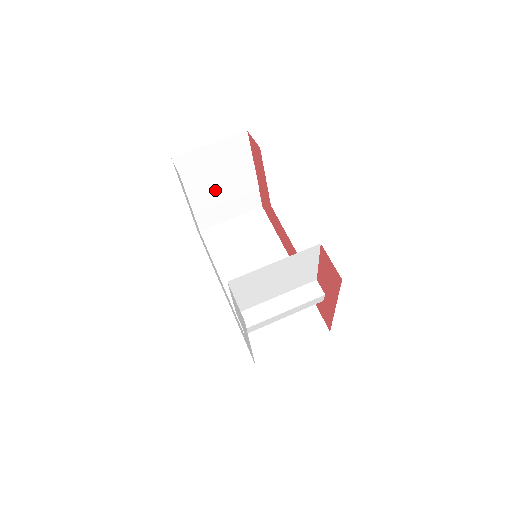
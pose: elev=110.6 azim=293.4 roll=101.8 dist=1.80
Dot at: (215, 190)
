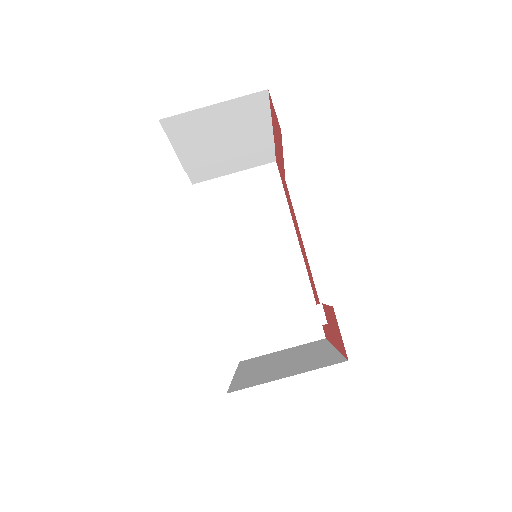
Dot at: (217, 149)
